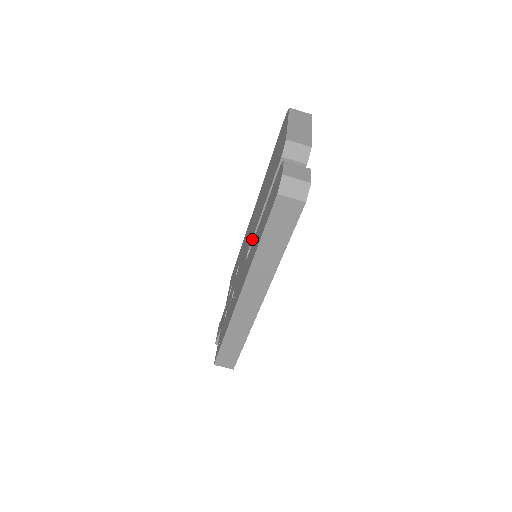
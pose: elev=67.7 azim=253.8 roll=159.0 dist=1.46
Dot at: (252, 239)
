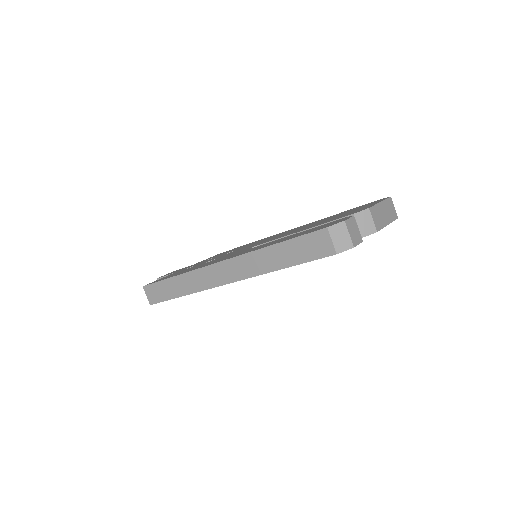
Dot at: (269, 241)
